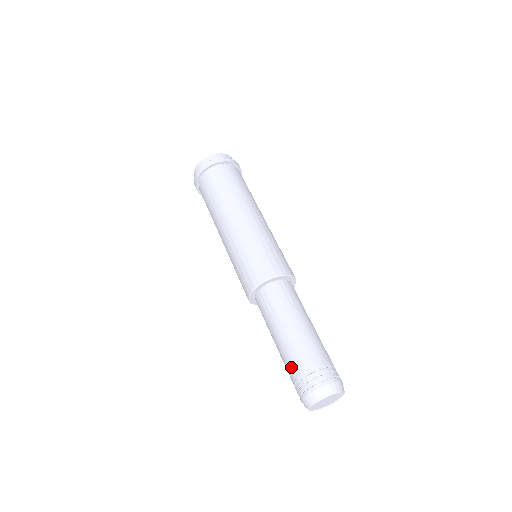
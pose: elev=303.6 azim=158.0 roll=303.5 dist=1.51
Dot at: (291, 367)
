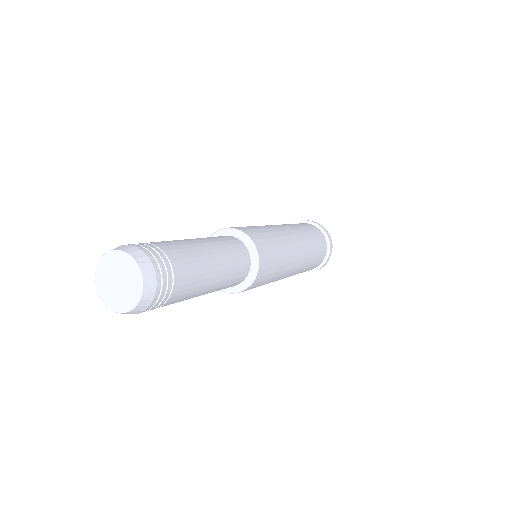
Dot at: occluded
